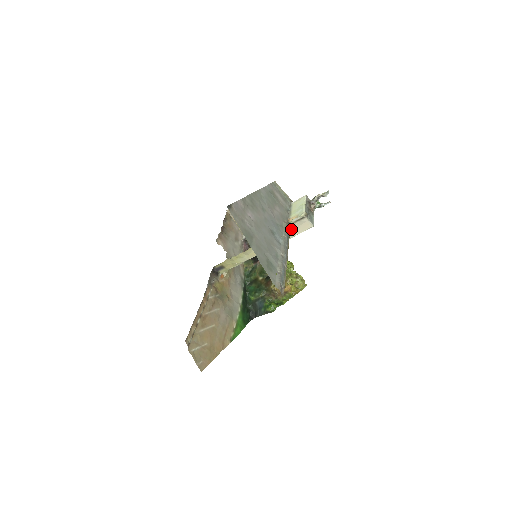
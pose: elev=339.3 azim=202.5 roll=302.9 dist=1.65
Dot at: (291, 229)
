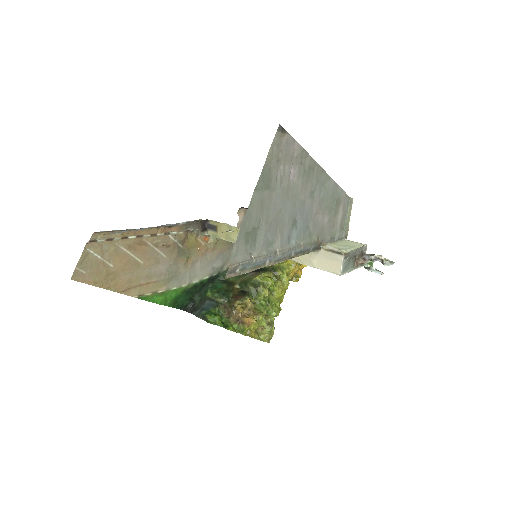
Dot at: (316, 254)
